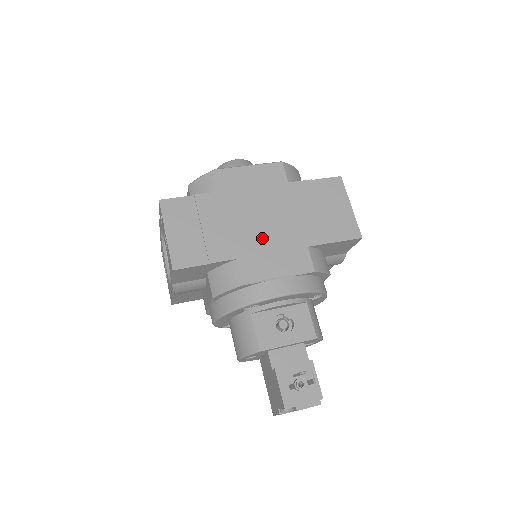
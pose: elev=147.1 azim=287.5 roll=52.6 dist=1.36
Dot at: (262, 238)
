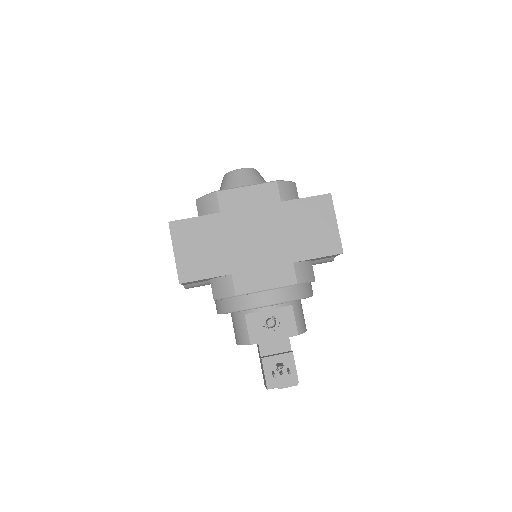
Dot at: (254, 255)
